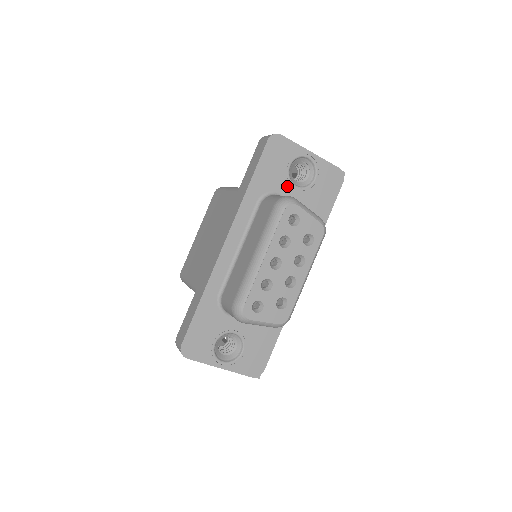
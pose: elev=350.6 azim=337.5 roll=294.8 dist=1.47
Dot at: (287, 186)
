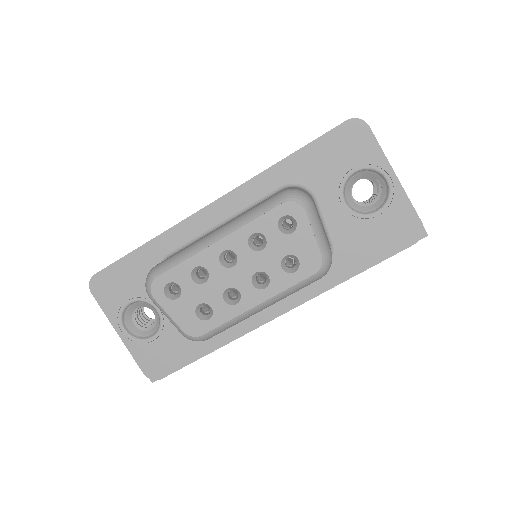
Dot at: (333, 194)
